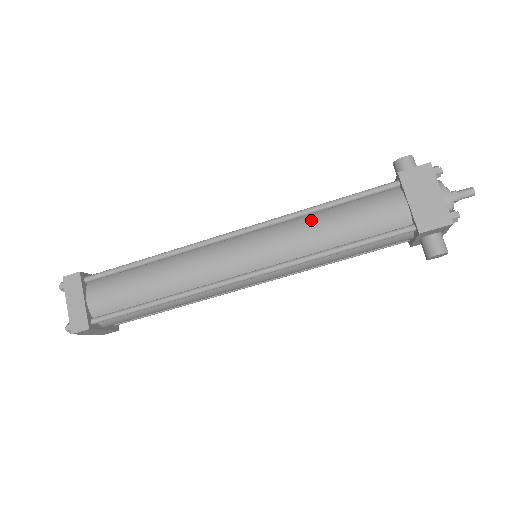
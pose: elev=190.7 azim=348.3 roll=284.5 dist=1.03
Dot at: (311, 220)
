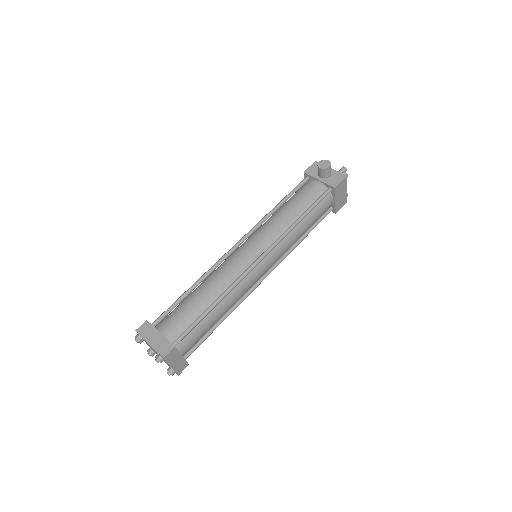
Dot at: (295, 231)
